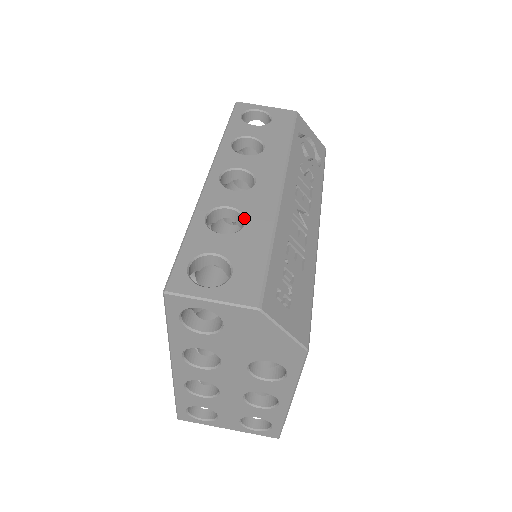
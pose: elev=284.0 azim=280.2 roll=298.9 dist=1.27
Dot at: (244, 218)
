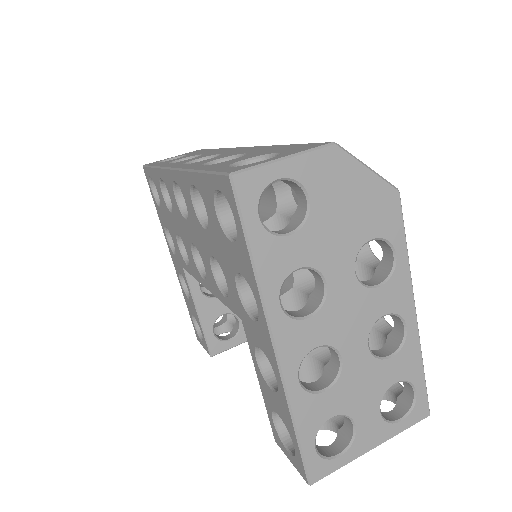
Dot at: (239, 155)
